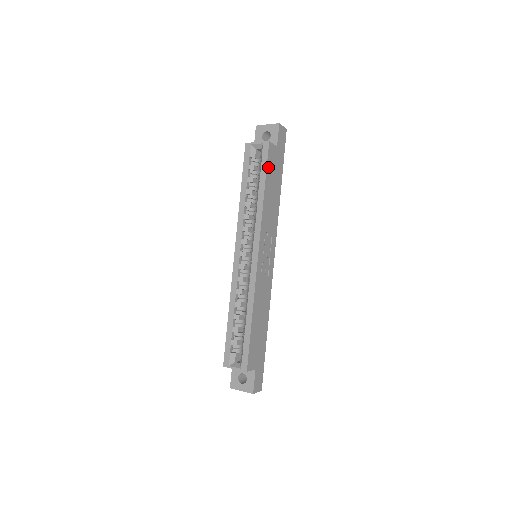
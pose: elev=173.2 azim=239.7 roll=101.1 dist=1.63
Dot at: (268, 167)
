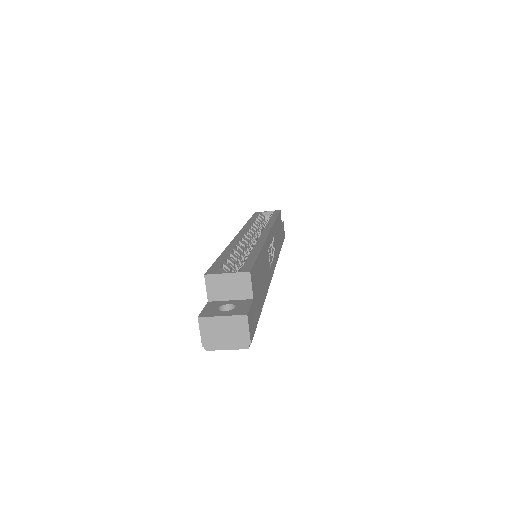
Dot at: (278, 217)
